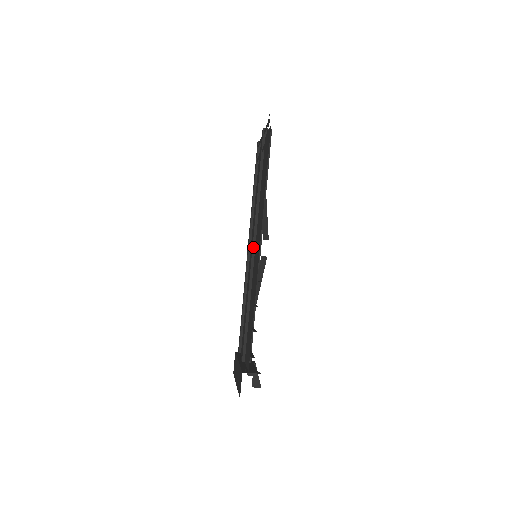
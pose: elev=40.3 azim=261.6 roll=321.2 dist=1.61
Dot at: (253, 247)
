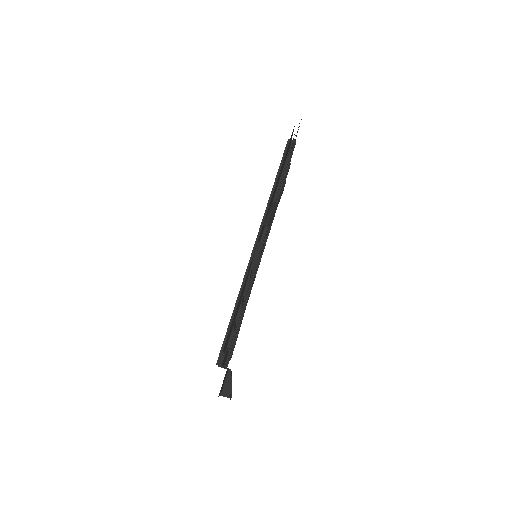
Dot at: (255, 246)
